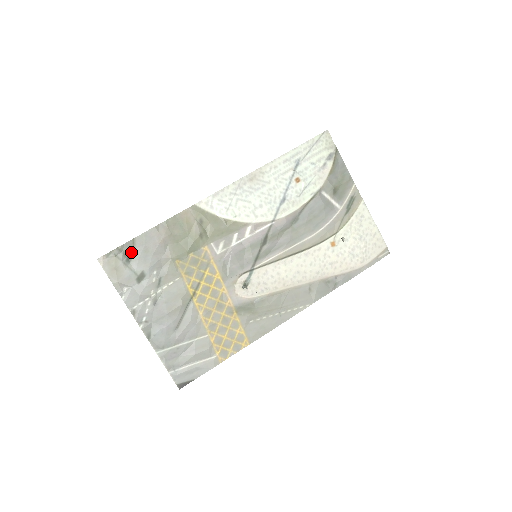
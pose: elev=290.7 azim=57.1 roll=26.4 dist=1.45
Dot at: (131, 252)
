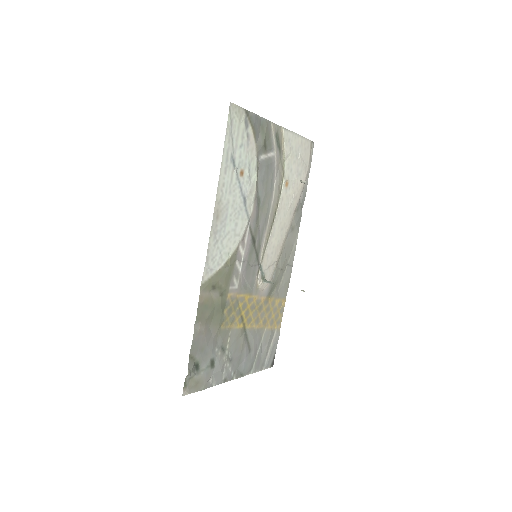
Dot at: (195, 363)
